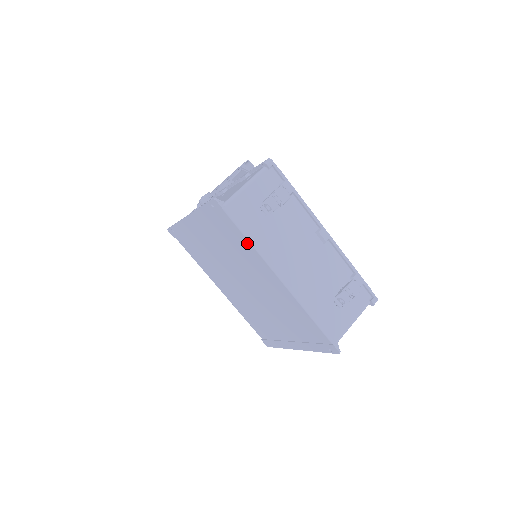
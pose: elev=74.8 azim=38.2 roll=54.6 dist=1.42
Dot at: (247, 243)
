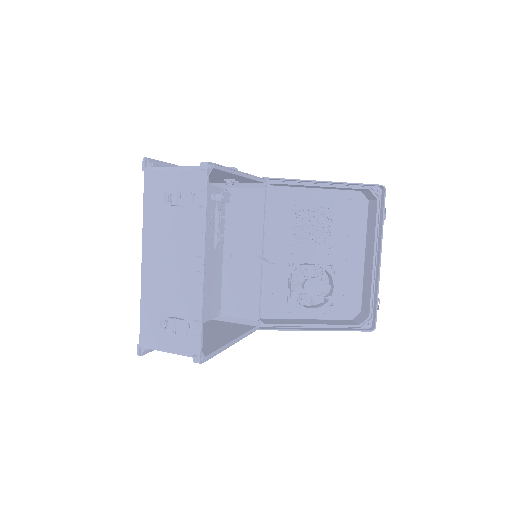
Dot at: occluded
